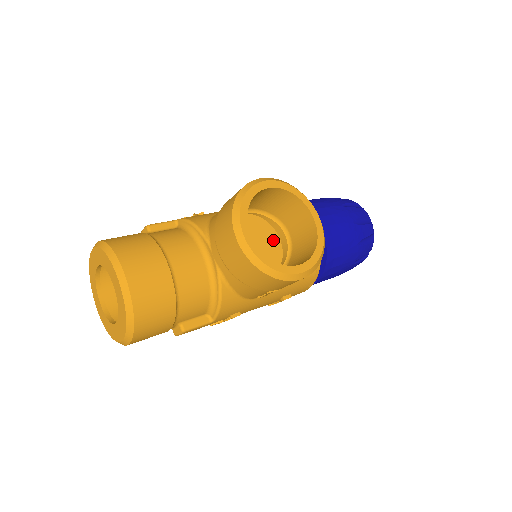
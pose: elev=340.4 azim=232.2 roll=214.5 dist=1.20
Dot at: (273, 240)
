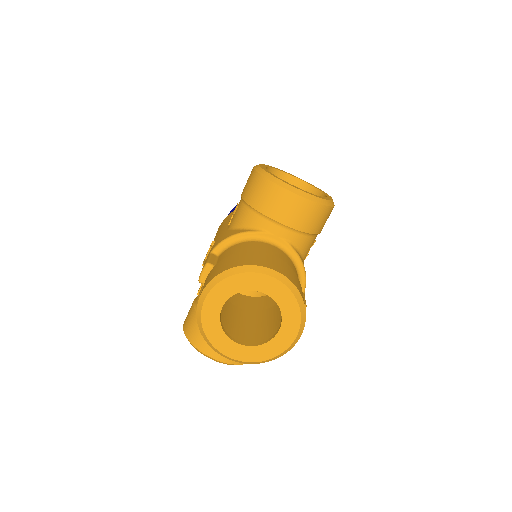
Dot at: occluded
